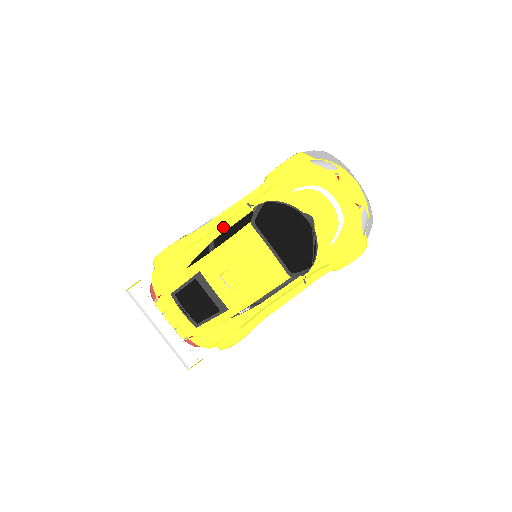
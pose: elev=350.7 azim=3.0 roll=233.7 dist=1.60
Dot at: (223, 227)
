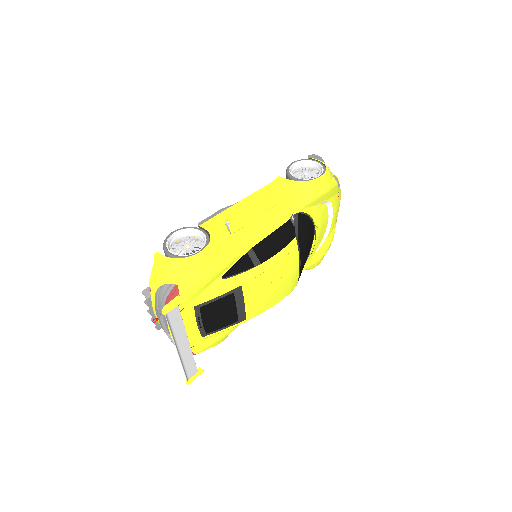
Dot at: (262, 234)
